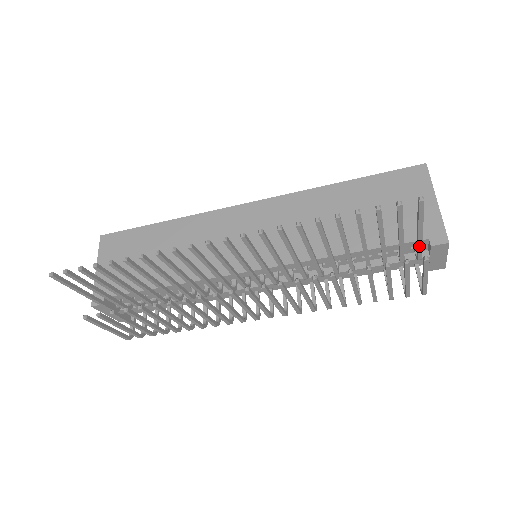
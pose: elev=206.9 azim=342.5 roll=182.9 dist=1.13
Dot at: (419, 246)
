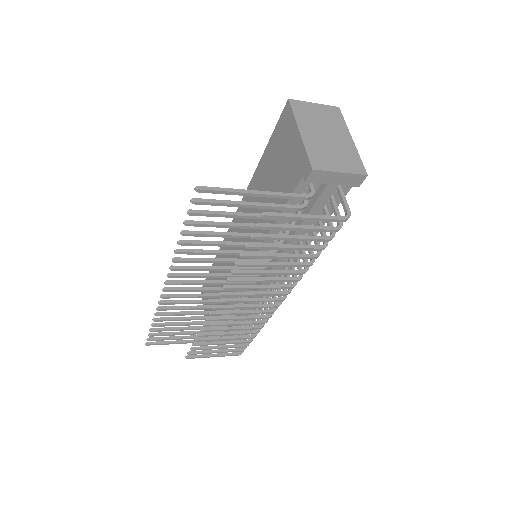
Dot at: (279, 197)
